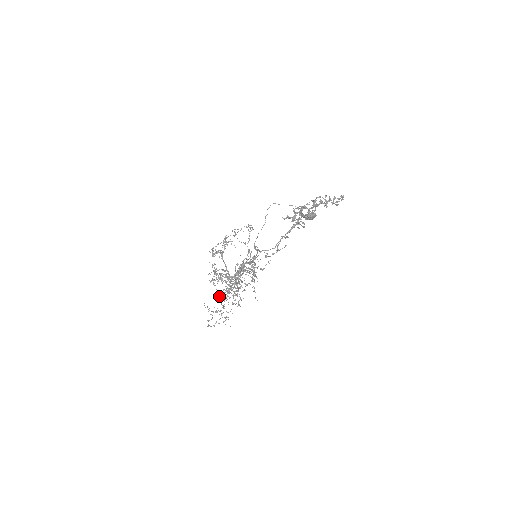
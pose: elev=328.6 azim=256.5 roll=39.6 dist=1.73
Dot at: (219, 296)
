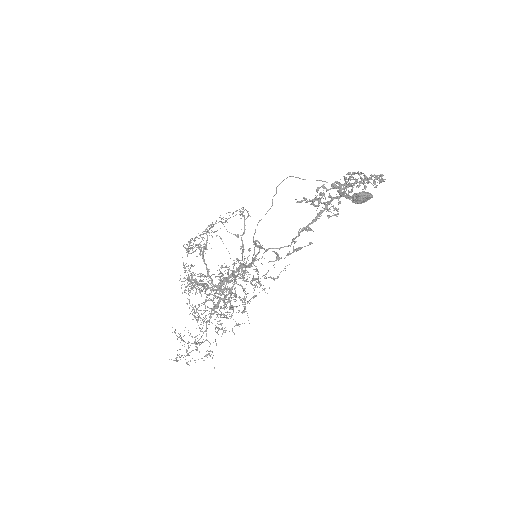
Dot at: occluded
